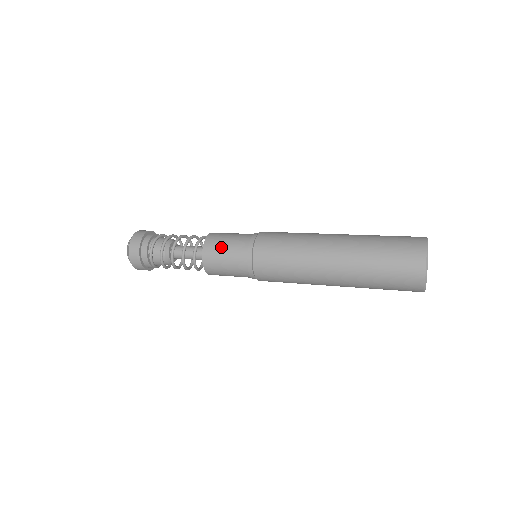
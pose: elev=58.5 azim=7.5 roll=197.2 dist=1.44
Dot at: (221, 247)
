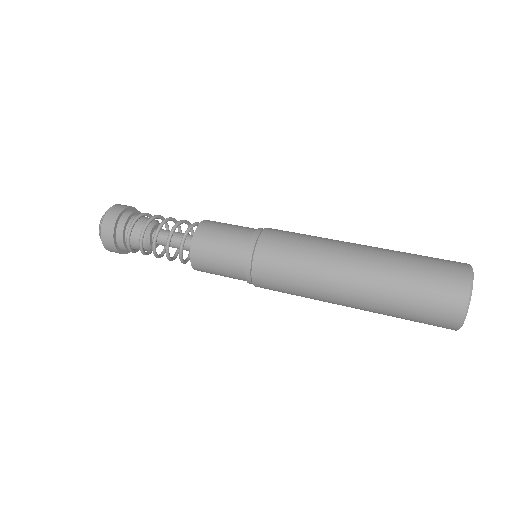
Dot at: (213, 250)
